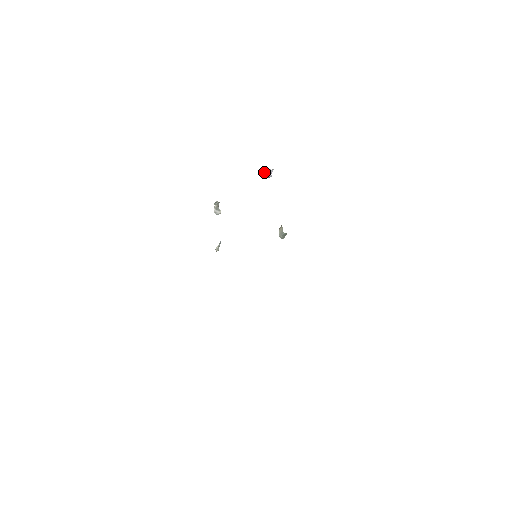
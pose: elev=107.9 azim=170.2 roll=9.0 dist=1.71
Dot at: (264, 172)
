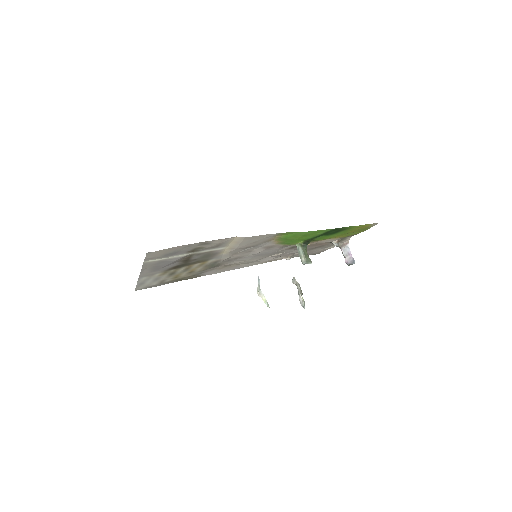
Dot at: (346, 256)
